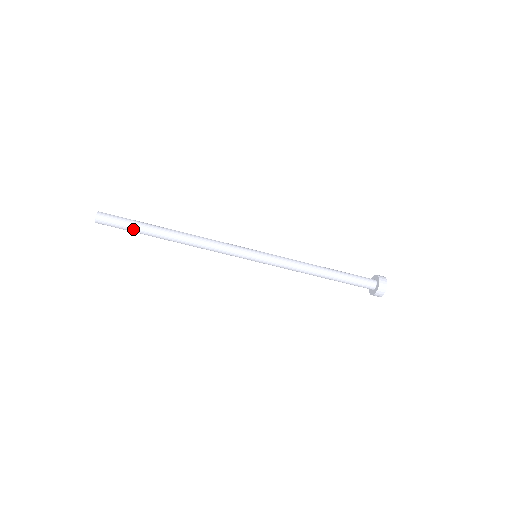
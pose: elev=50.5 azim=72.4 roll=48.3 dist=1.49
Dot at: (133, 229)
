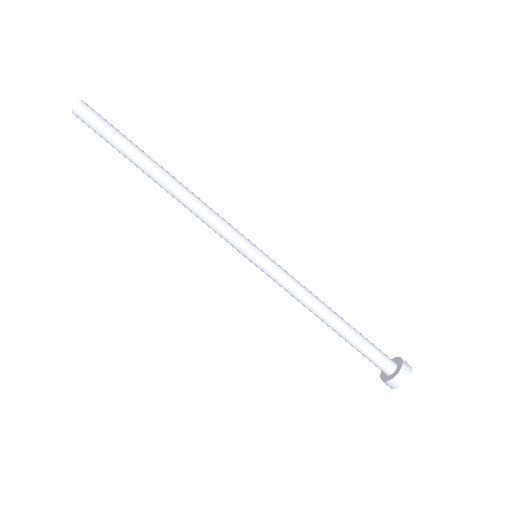
Dot at: (120, 138)
